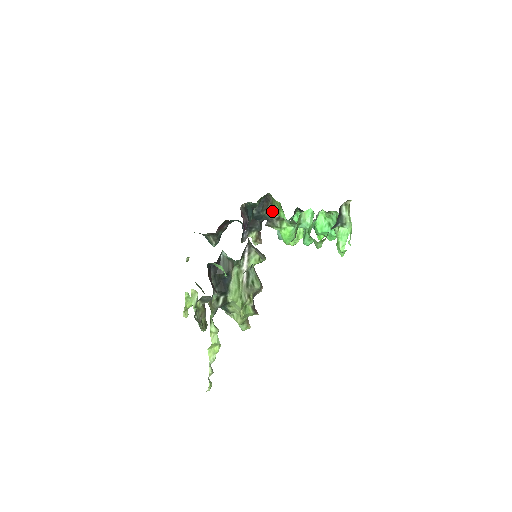
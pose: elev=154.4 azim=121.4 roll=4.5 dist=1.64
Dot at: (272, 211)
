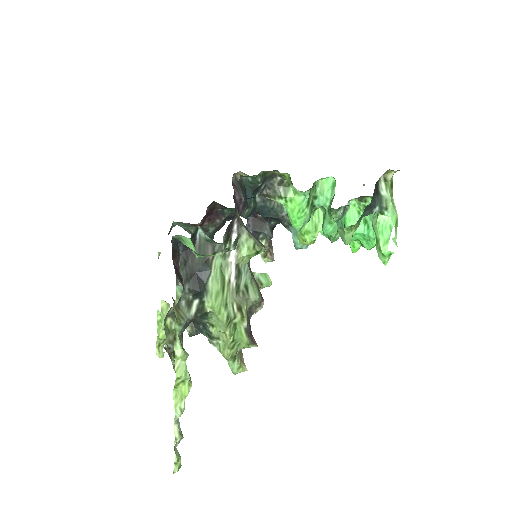
Dot at: occluded
